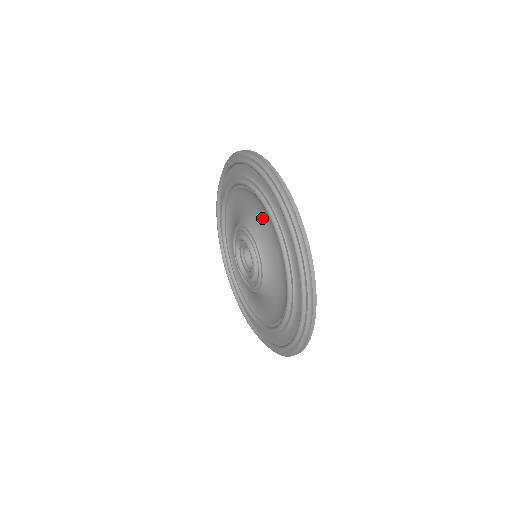
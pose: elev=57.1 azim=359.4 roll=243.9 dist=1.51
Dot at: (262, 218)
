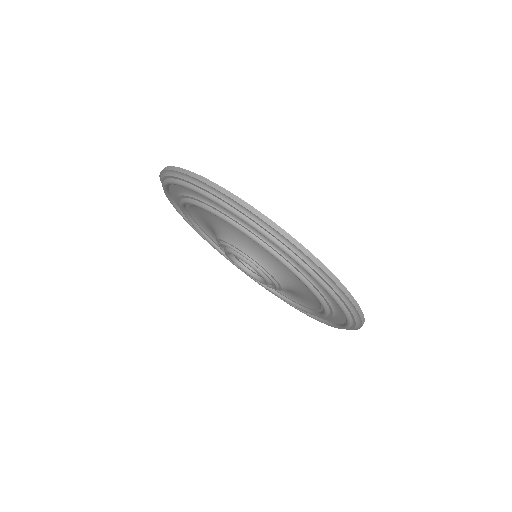
Dot at: occluded
